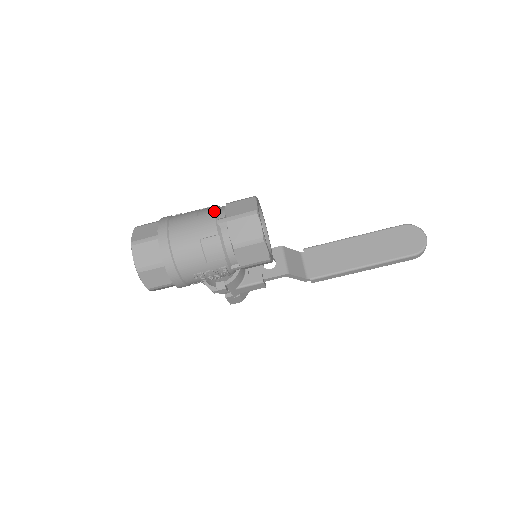
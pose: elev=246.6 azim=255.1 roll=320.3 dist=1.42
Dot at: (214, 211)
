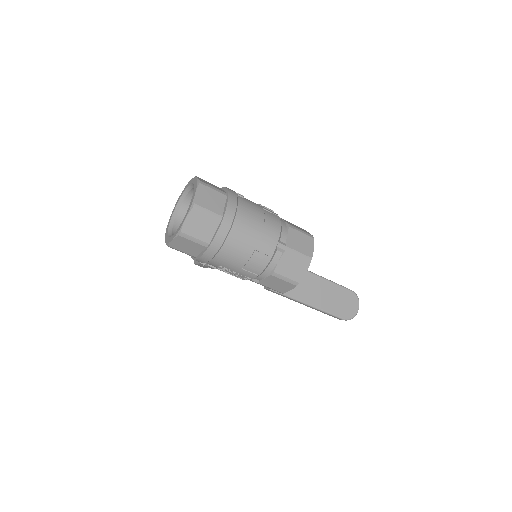
Dot at: (280, 229)
